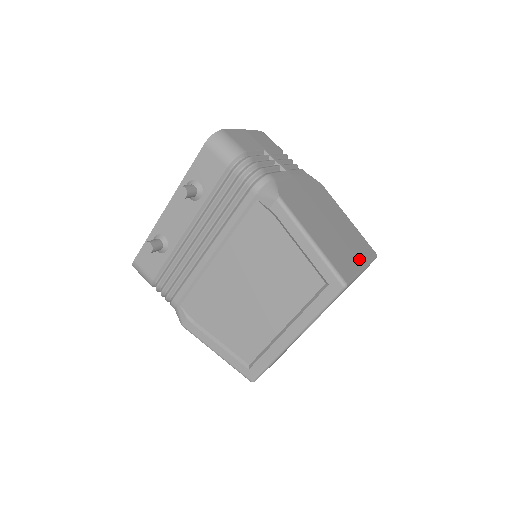
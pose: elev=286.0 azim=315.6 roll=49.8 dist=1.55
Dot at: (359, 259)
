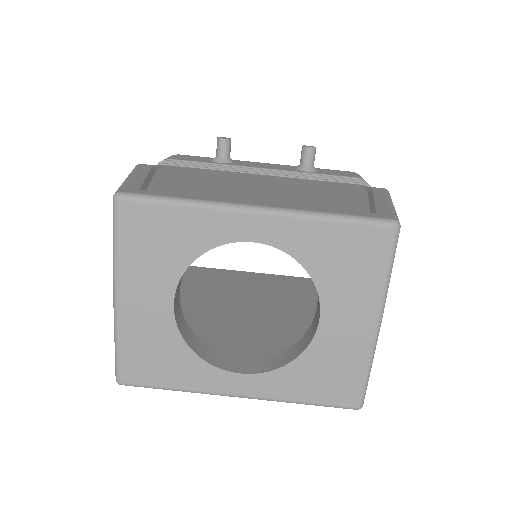
Dot at: occluded
